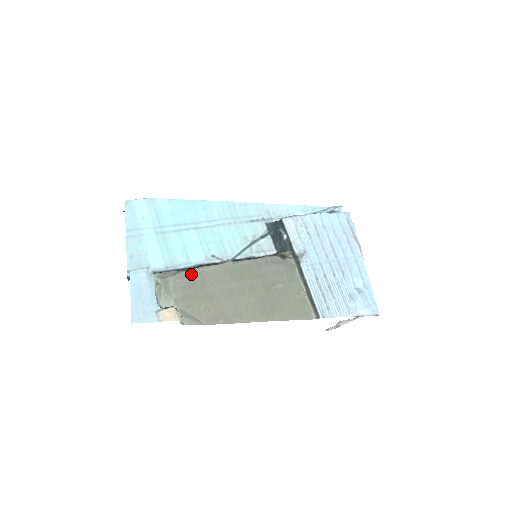
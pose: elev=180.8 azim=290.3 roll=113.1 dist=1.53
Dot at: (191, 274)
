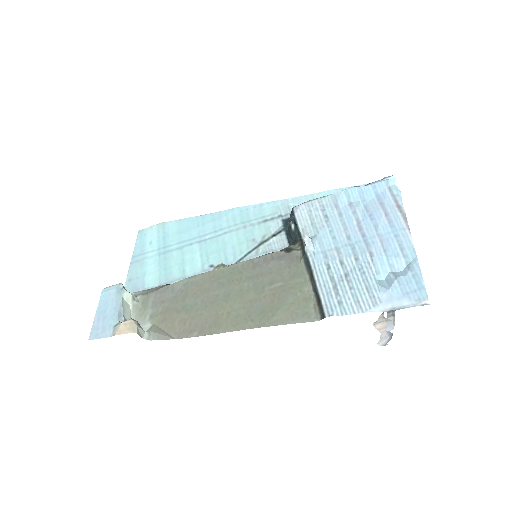
Dot at: (174, 286)
